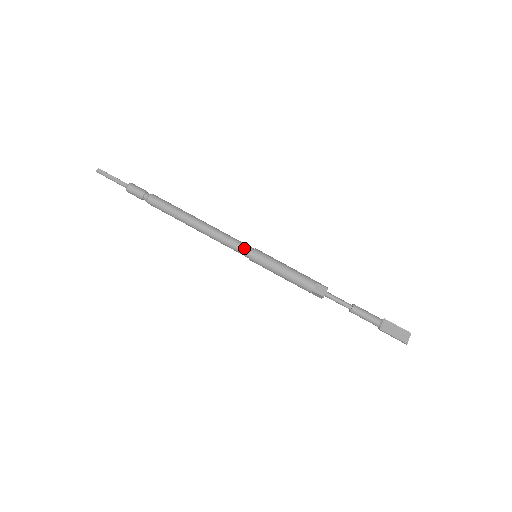
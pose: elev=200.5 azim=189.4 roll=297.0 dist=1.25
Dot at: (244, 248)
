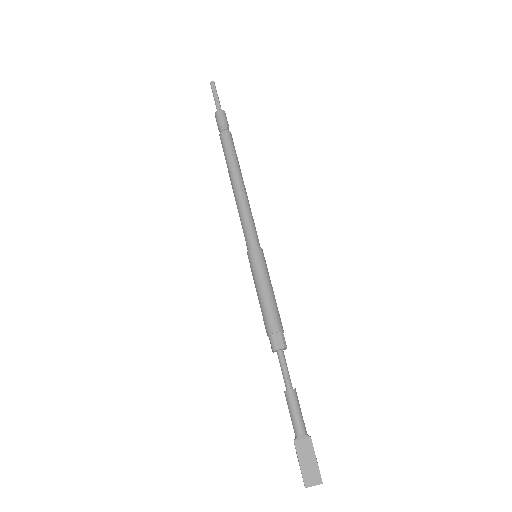
Dot at: (251, 238)
